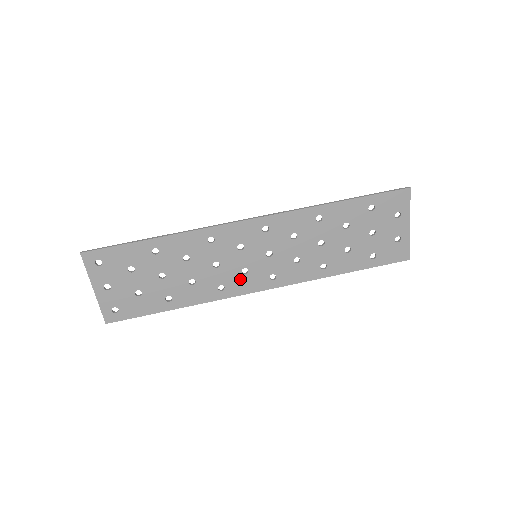
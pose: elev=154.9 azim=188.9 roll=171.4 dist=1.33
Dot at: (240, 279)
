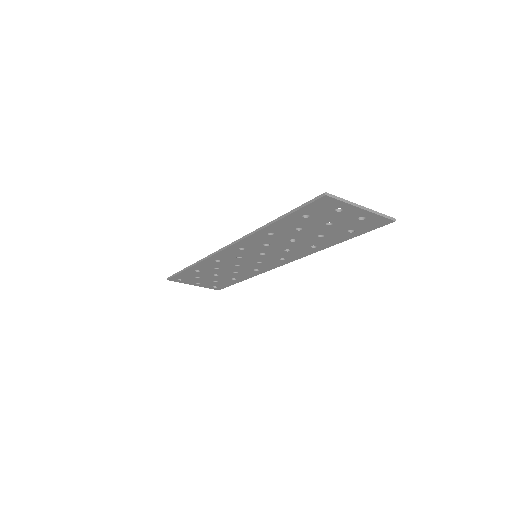
Dot at: (262, 265)
